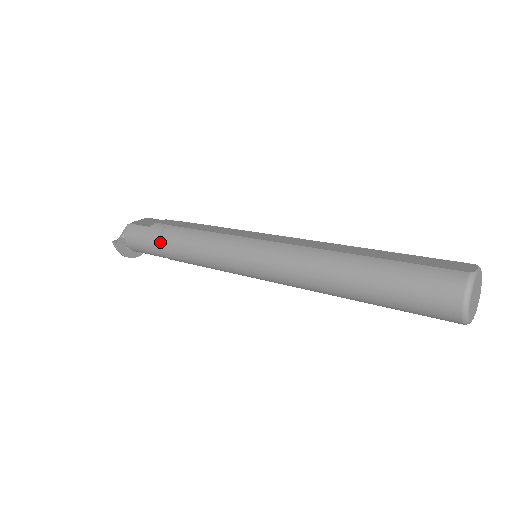
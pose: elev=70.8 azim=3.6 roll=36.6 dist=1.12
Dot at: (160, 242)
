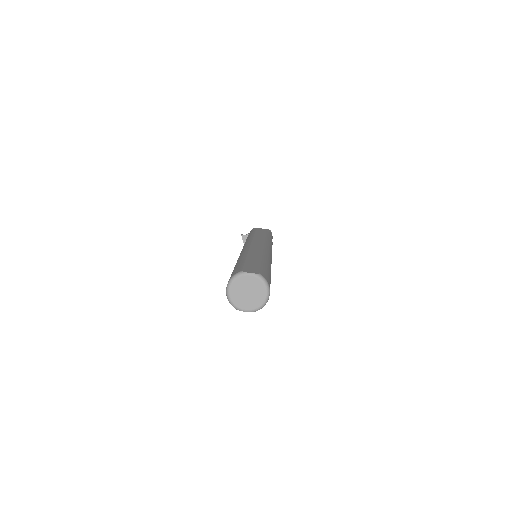
Dot at: occluded
